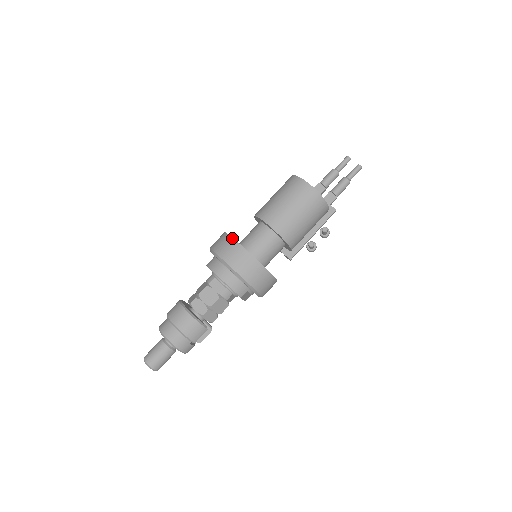
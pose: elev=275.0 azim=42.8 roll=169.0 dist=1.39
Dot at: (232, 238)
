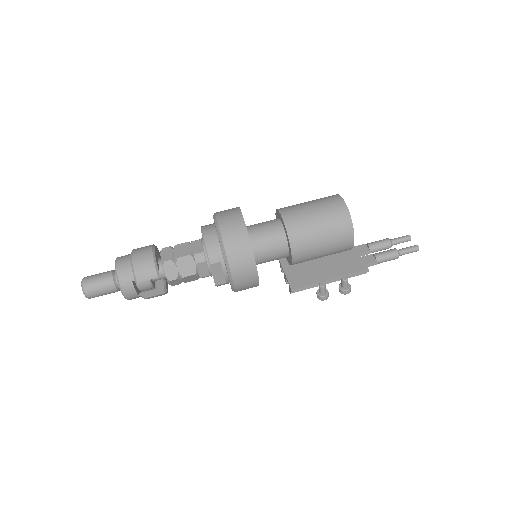
Dot at: (238, 207)
